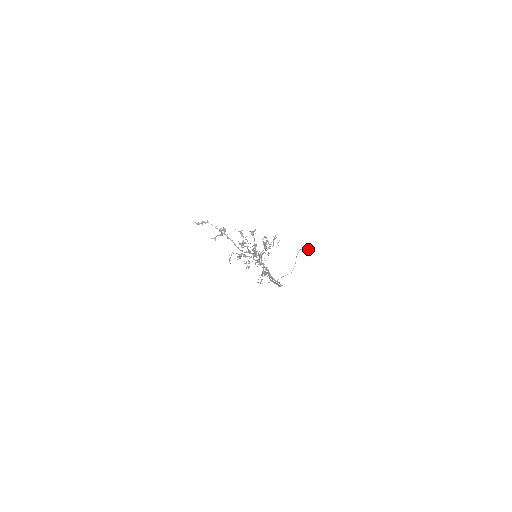
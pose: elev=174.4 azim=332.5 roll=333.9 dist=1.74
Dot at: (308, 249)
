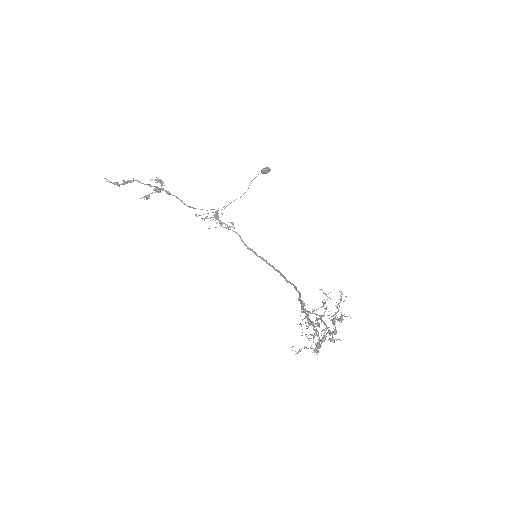
Dot at: (268, 172)
